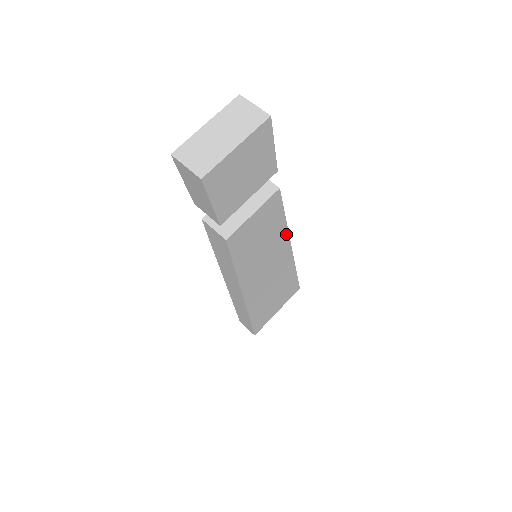
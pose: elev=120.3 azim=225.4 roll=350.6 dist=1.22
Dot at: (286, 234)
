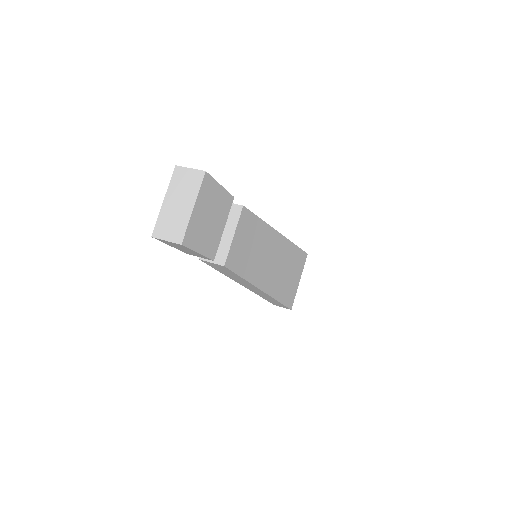
Dot at: (269, 229)
